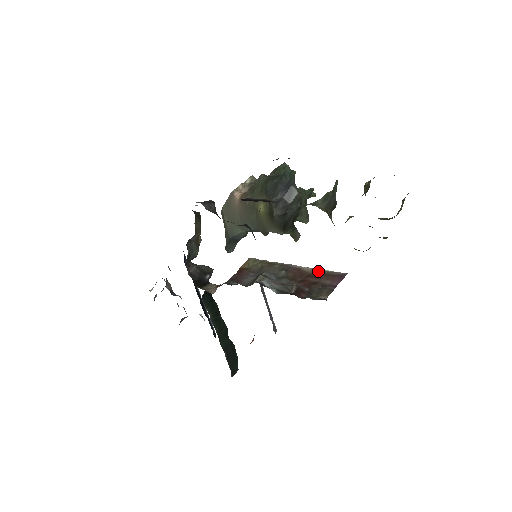
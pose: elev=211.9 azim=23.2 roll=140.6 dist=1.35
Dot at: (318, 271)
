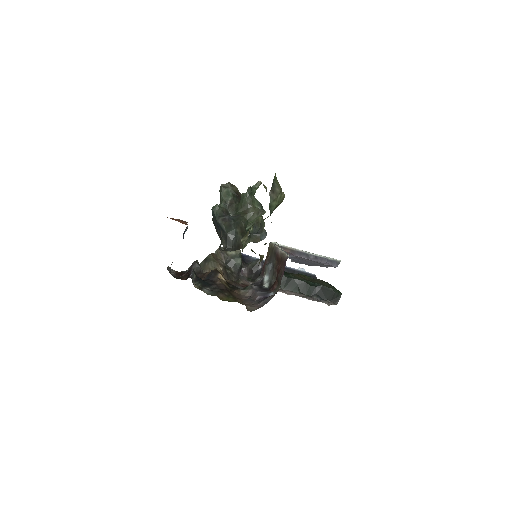
Dot at: (282, 256)
